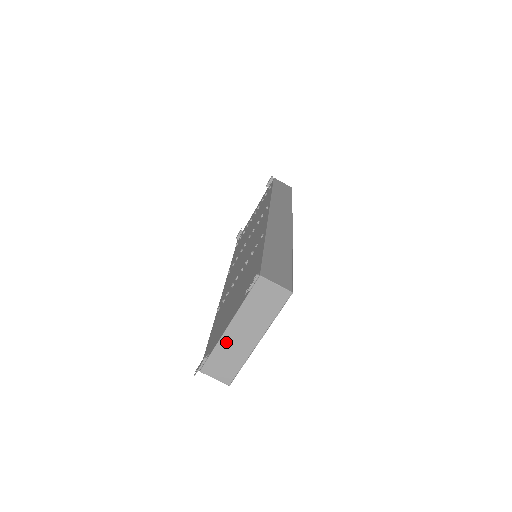
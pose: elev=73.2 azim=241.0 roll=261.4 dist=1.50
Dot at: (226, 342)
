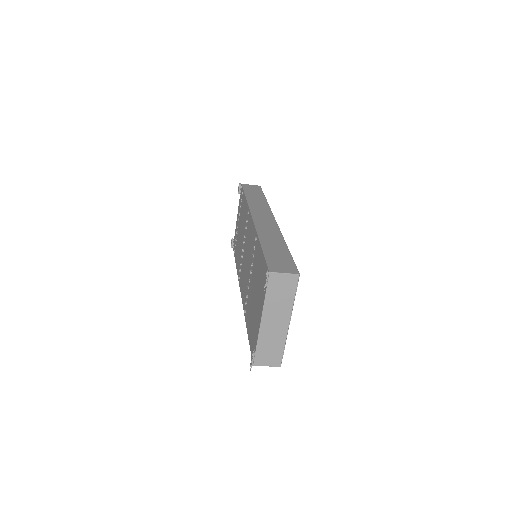
Dot at: (264, 334)
